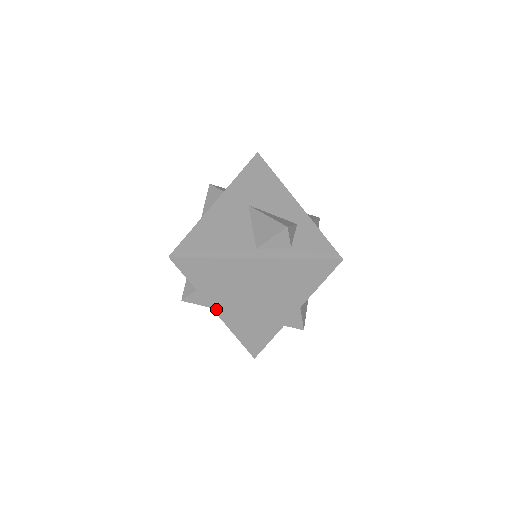
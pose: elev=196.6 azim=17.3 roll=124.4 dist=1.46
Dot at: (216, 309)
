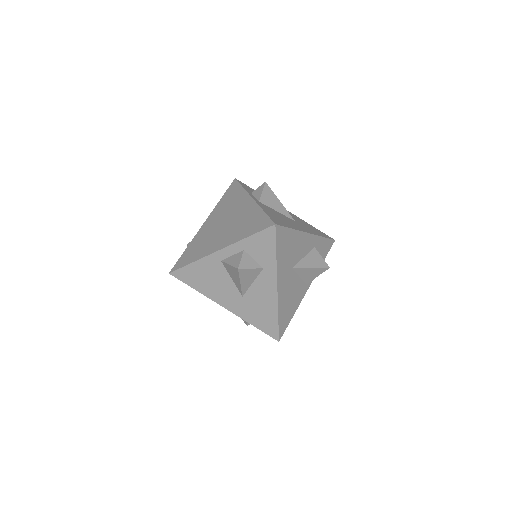
Dot at: occluded
